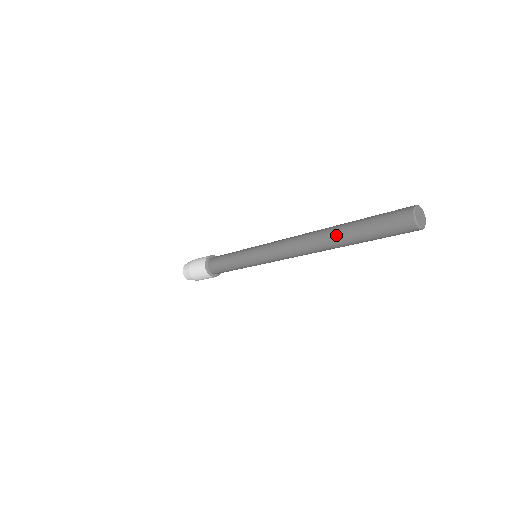
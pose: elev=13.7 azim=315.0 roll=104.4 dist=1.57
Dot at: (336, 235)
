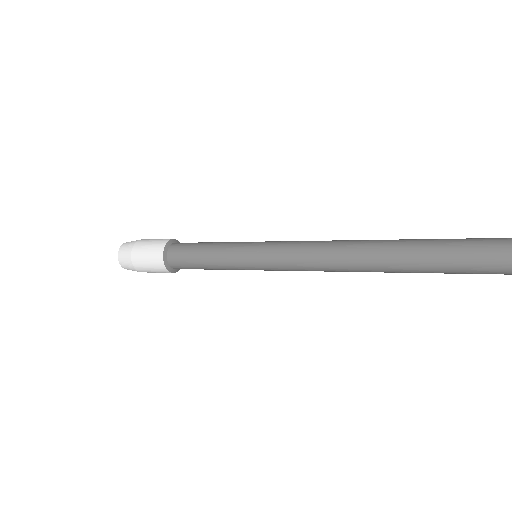
Dot at: (421, 267)
